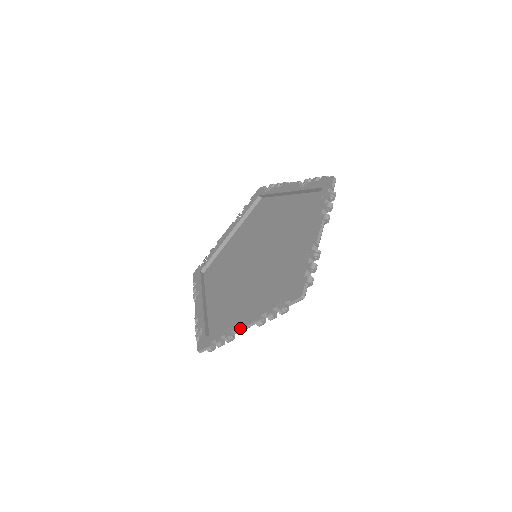
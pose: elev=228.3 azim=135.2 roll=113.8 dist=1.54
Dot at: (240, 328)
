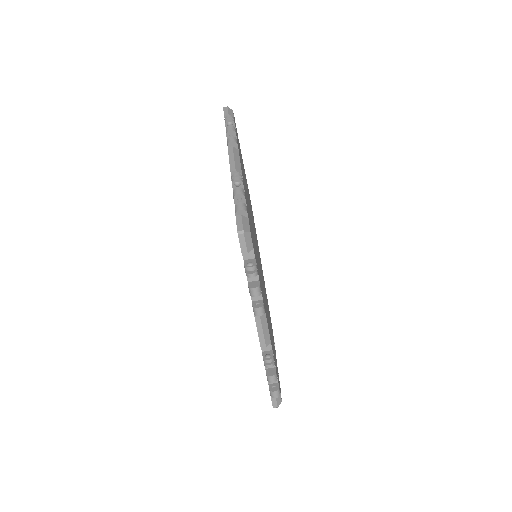
Dot at: occluded
